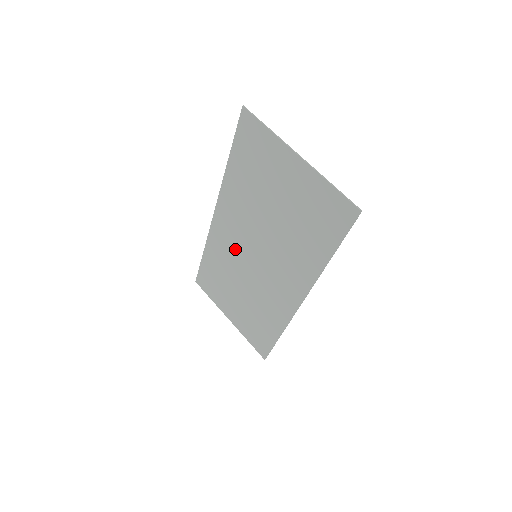
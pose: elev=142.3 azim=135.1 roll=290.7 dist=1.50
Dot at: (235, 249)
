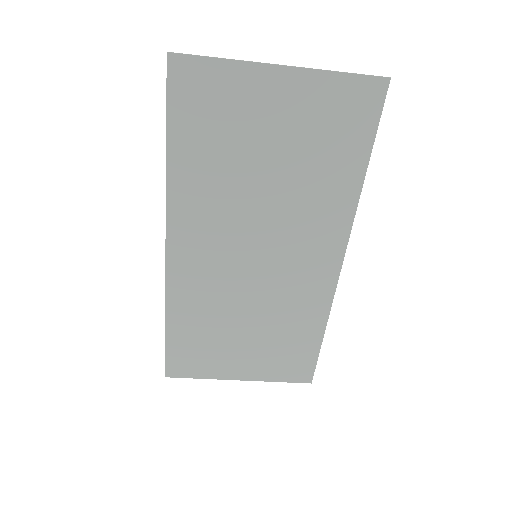
Dot at: (219, 273)
